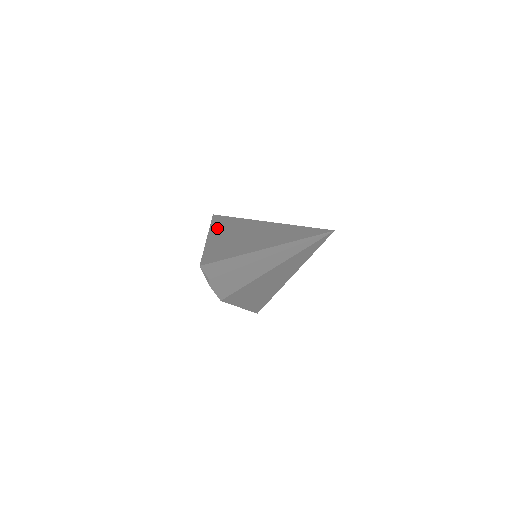
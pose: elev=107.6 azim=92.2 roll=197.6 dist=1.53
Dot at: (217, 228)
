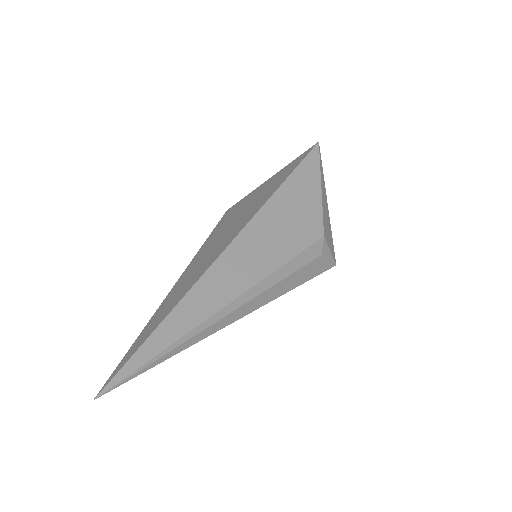
Dot at: (277, 178)
